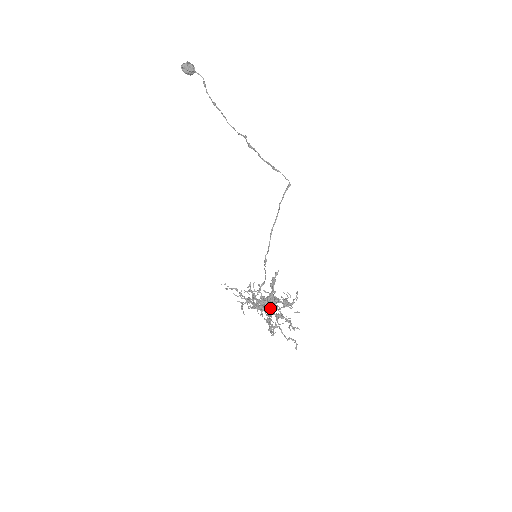
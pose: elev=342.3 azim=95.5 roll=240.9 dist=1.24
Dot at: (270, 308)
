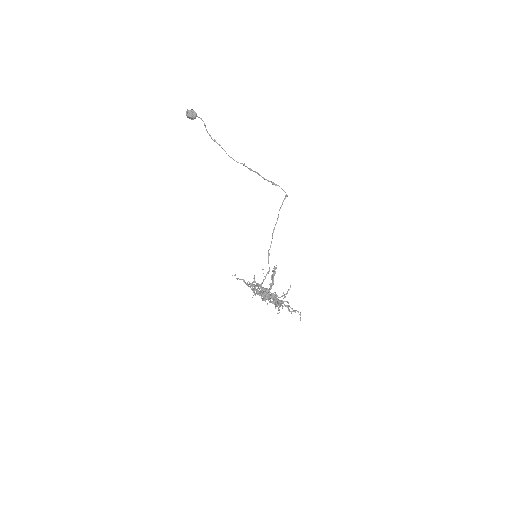
Dot at: (272, 294)
